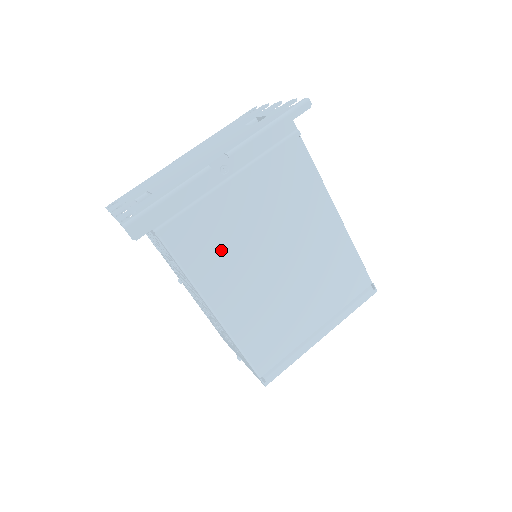
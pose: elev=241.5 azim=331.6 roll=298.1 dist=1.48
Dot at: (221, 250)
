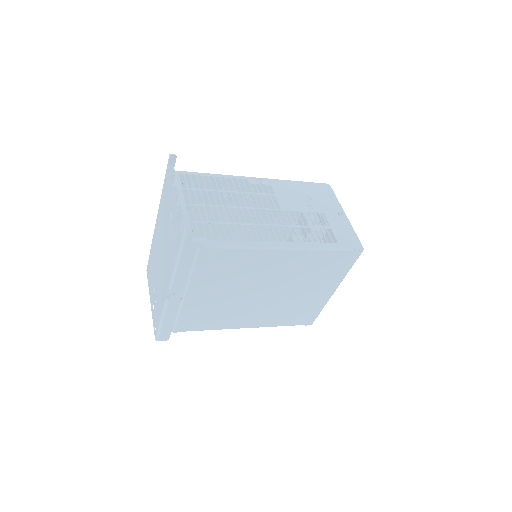
Dot at: (218, 314)
